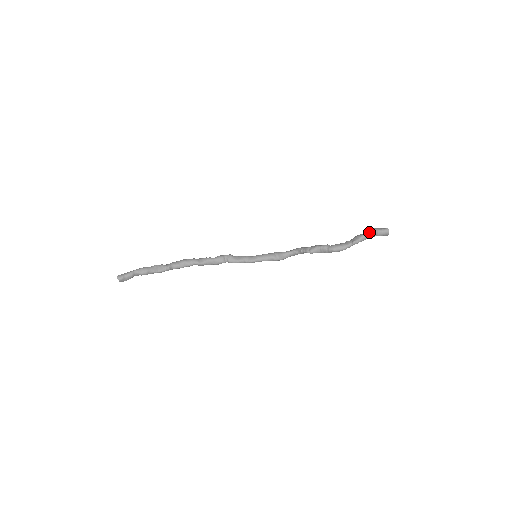
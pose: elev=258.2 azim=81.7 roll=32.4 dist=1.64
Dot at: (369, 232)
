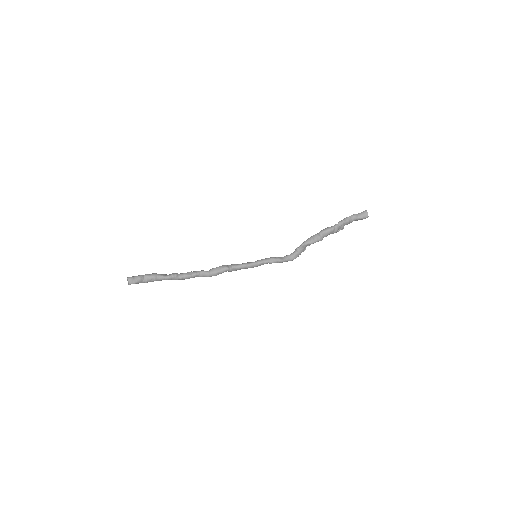
Dot at: (350, 216)
